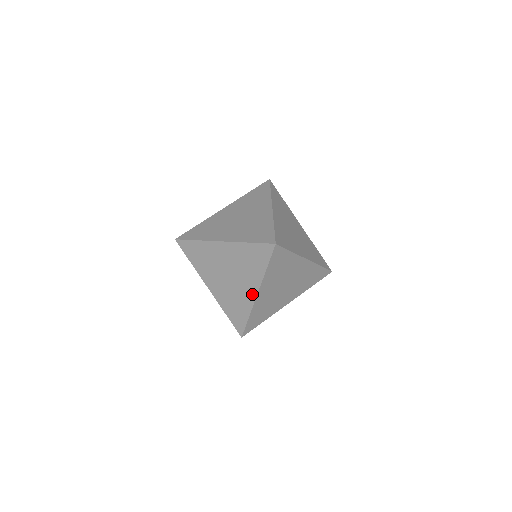
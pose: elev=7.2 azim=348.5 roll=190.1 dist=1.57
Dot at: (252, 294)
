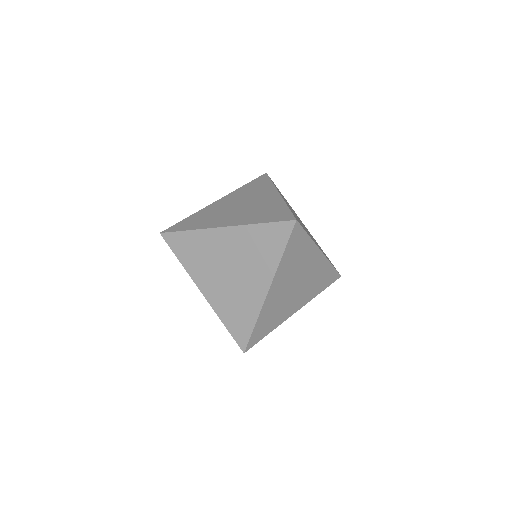
Dot at: (261, 291)
